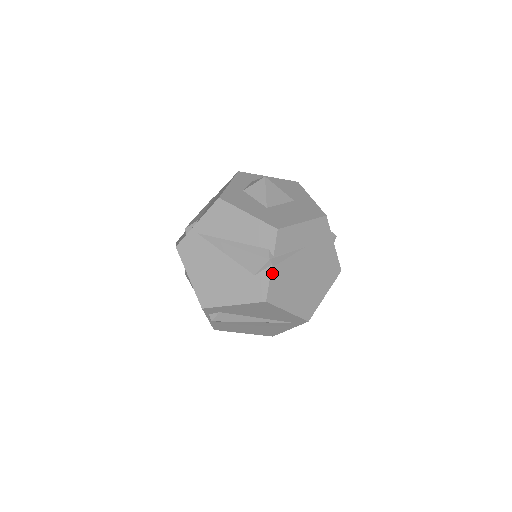
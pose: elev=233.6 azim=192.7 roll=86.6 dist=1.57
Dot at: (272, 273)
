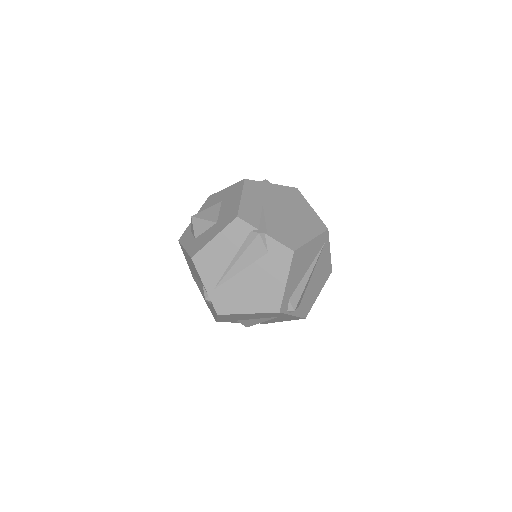
Dot at: (272, 237)
